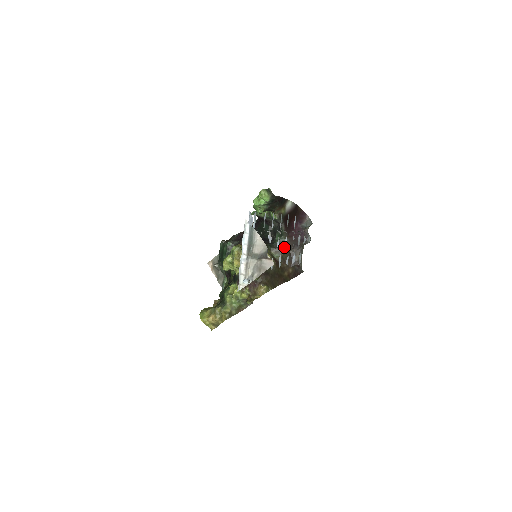
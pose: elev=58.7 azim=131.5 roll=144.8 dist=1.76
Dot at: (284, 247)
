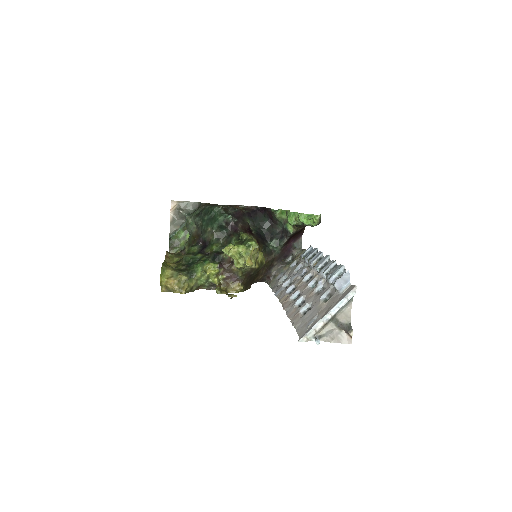
Dot at: (273, 257)
